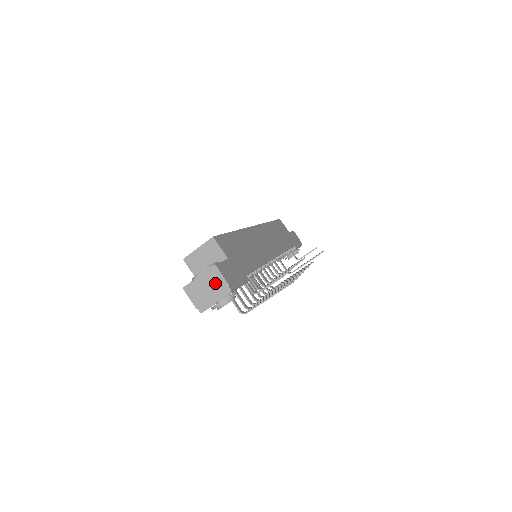
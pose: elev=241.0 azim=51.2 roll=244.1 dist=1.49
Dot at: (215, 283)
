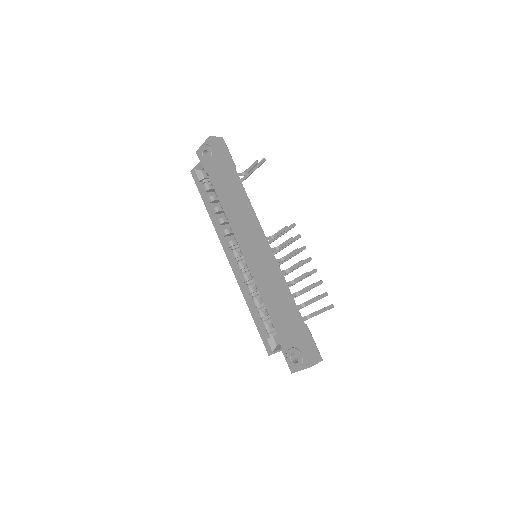
Dot at: occluded
